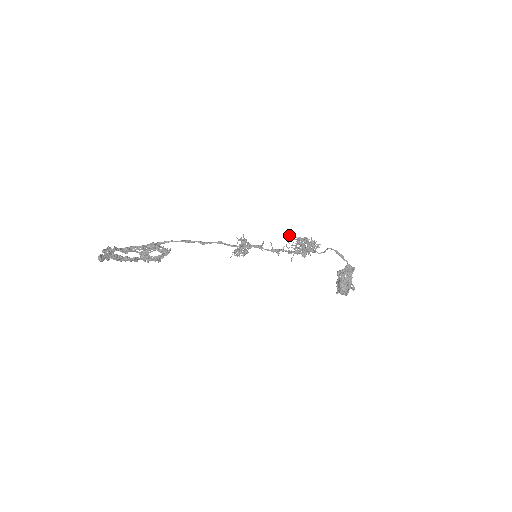
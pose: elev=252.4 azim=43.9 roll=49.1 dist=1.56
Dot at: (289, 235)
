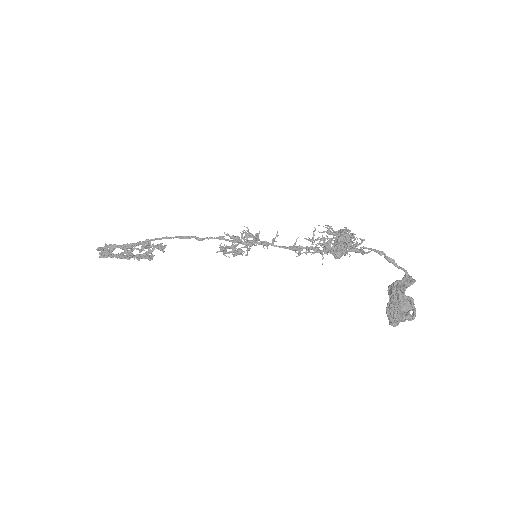
Dot at: occluded
